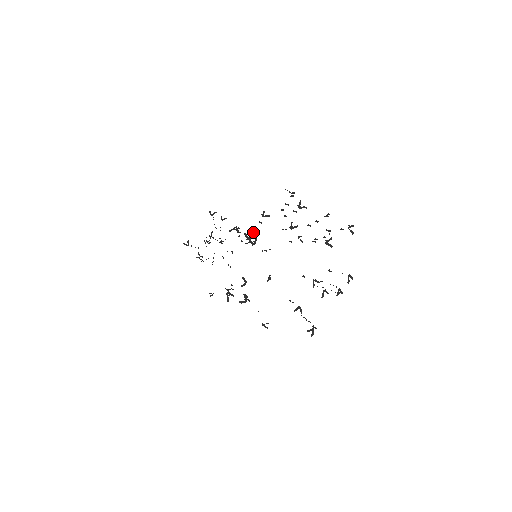
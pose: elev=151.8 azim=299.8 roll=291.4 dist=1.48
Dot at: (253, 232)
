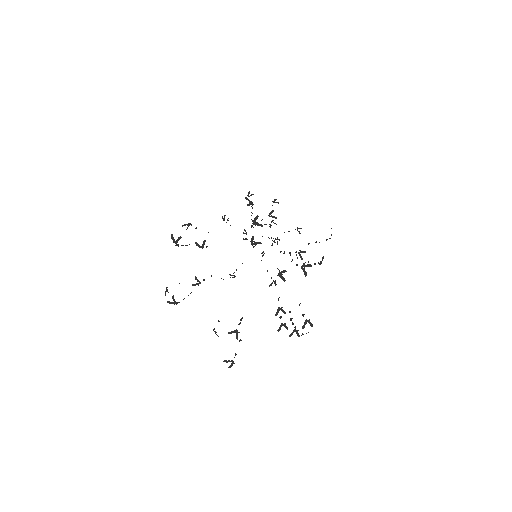
Dot at: (180, 236)
